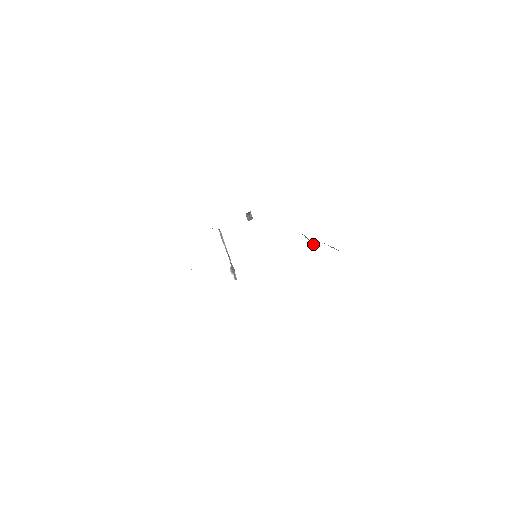
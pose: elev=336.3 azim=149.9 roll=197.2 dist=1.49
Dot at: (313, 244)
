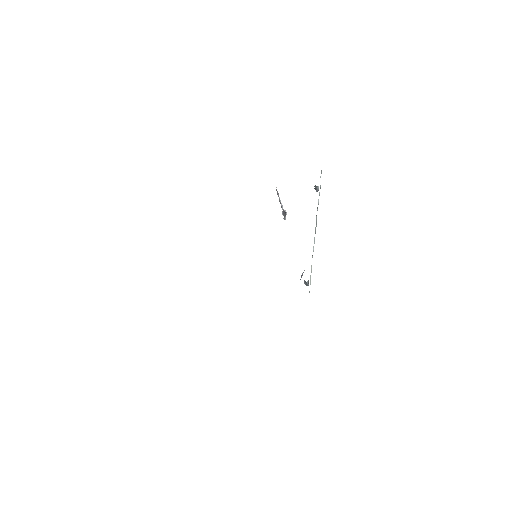
Dot at: (305, 282)
